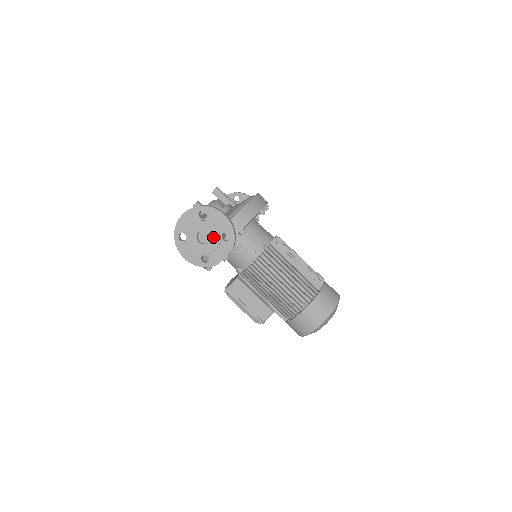
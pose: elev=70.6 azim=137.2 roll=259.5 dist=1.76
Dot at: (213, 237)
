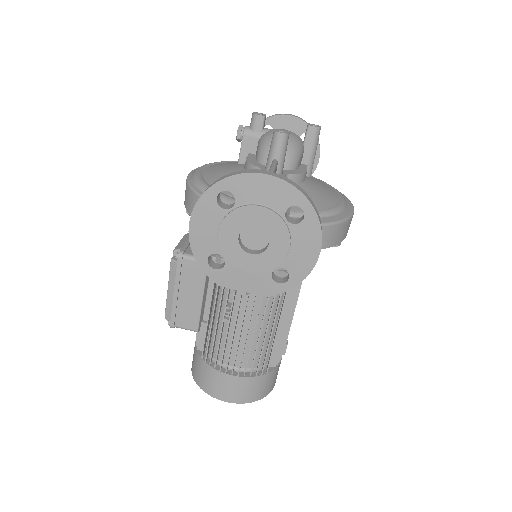
Dot at: (266, 256)
